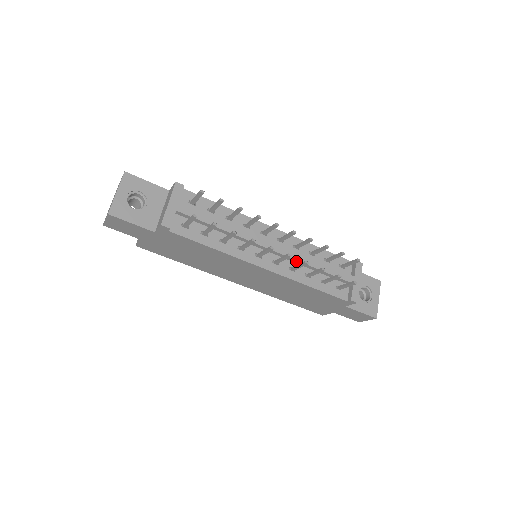
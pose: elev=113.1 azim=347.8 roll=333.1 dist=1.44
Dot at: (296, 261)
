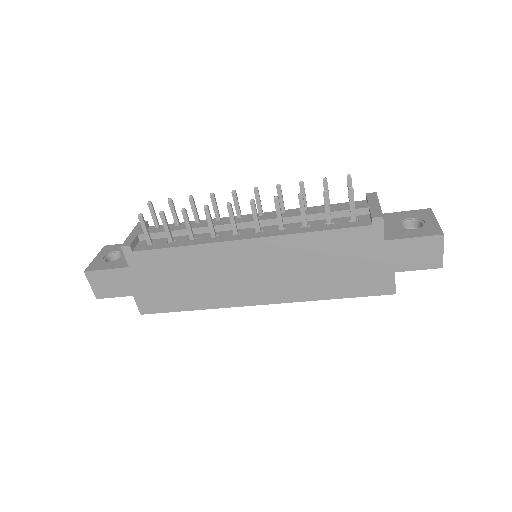
Dot at: occluded
